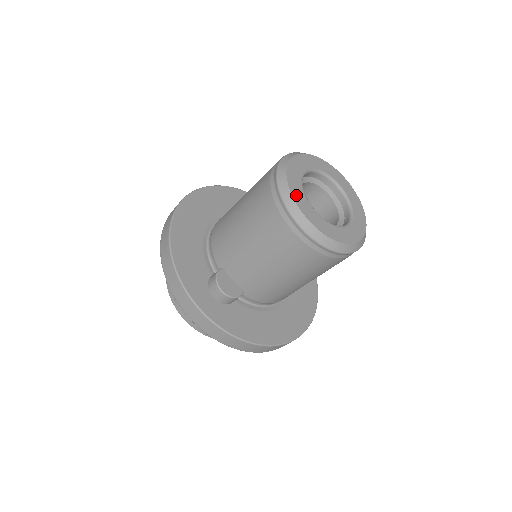
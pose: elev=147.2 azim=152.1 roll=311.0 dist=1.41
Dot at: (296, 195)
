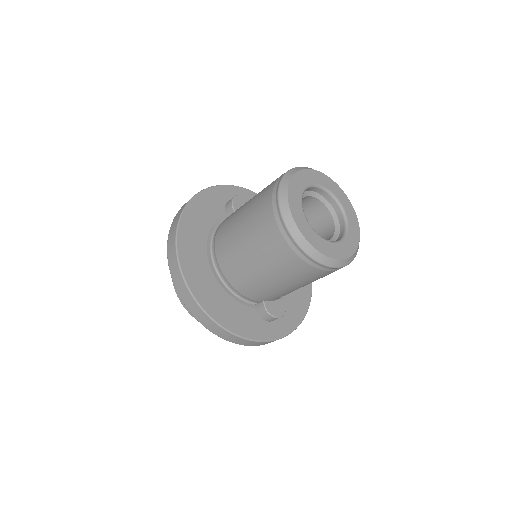
Dot at: (325, 250)
